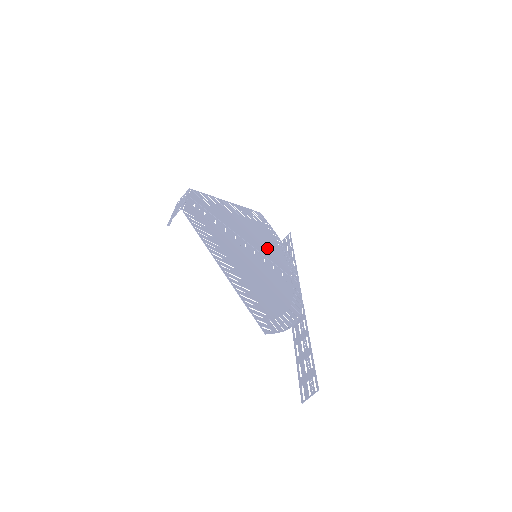
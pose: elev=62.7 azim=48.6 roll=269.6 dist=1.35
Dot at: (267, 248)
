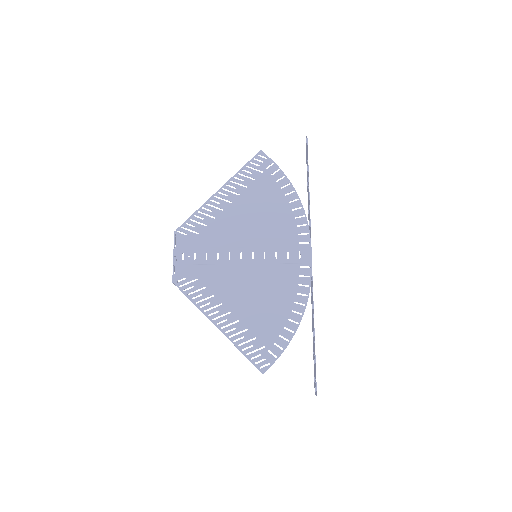
Dot at: (268, 226)
